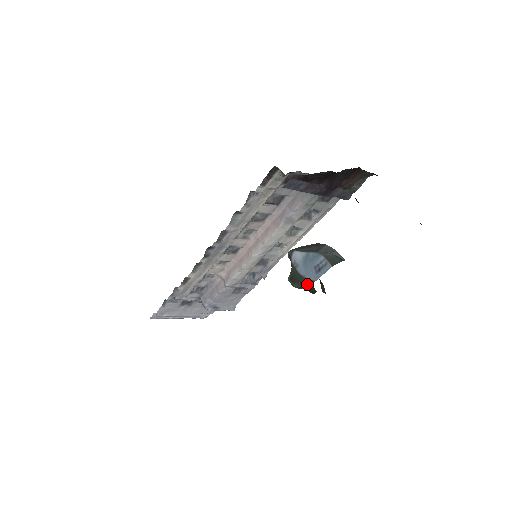
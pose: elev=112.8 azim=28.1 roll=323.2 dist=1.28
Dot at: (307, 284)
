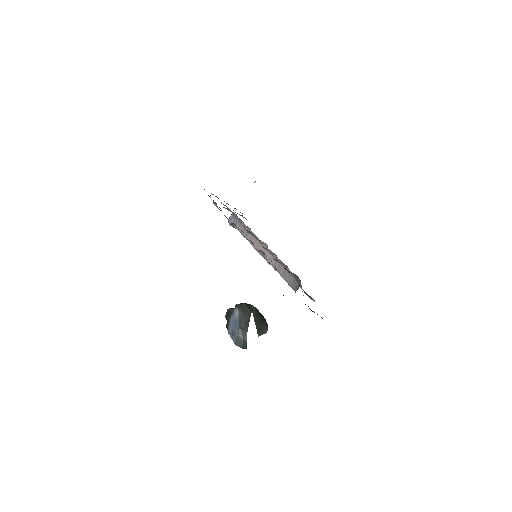
Dot at: (227, 327)
